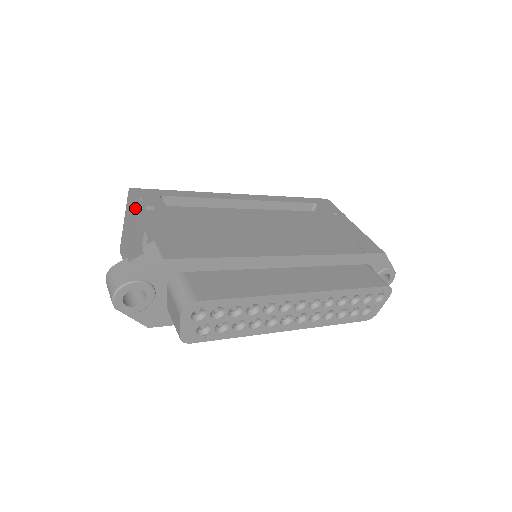
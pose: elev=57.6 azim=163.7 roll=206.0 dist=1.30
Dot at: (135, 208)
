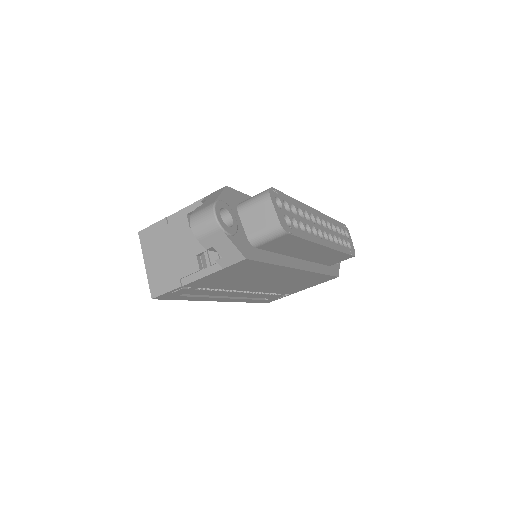
Dot at: (159, 225)
